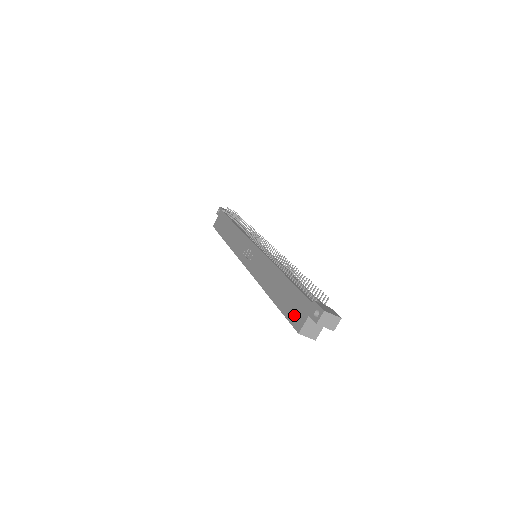
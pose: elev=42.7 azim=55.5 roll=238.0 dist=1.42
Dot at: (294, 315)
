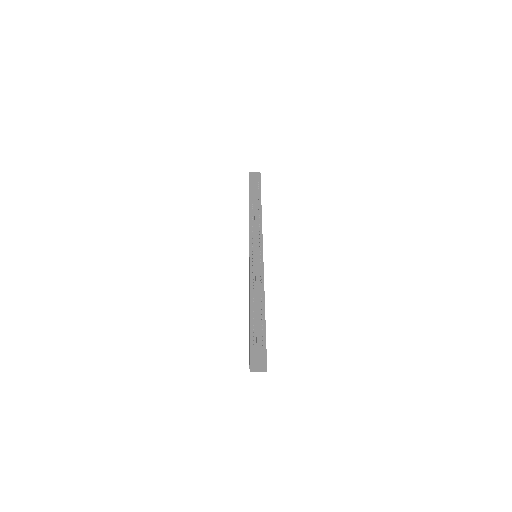
Dot at: (249, 351)
